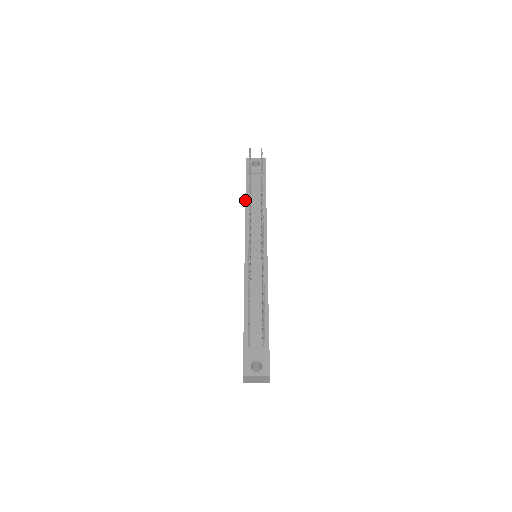
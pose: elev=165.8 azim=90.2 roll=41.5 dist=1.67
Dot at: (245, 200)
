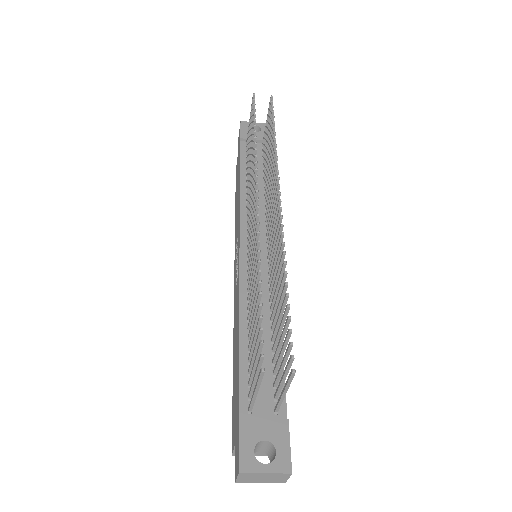
Dot at: (239, 173)
